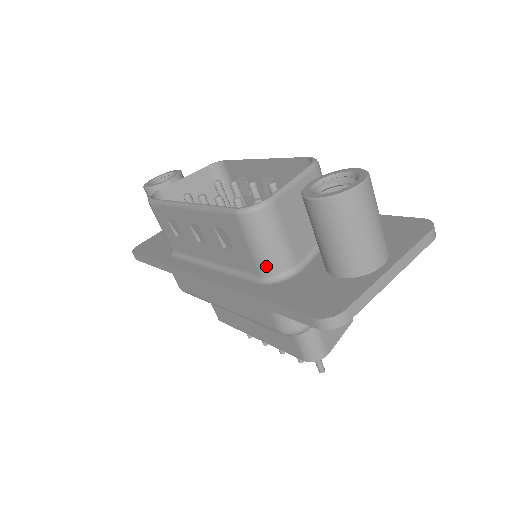
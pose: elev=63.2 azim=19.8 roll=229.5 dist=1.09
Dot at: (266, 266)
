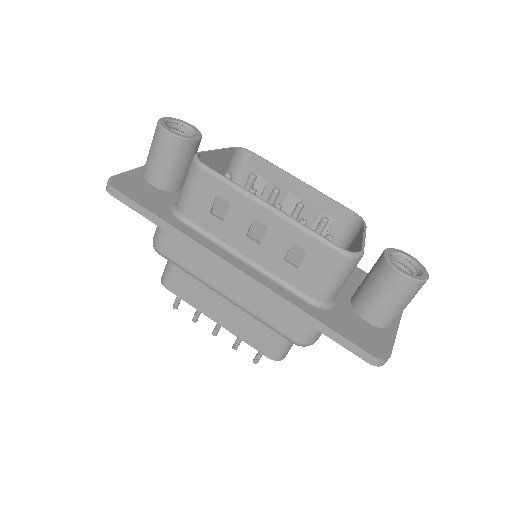
Dot at: (324, 294)
